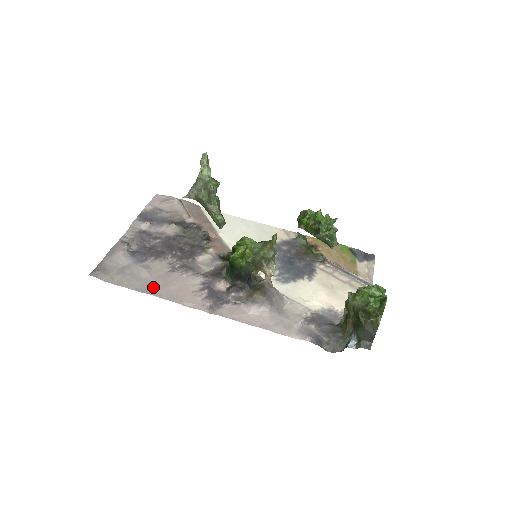
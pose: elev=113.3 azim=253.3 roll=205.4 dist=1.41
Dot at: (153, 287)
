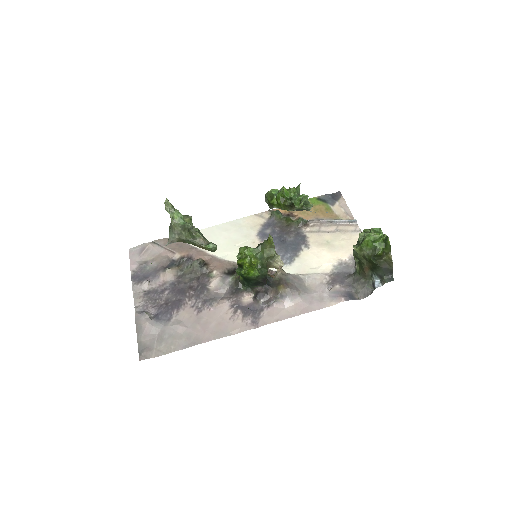
Dot at: (197, 336)
